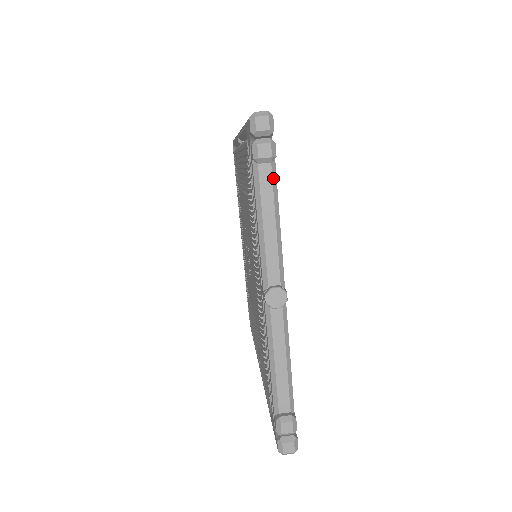
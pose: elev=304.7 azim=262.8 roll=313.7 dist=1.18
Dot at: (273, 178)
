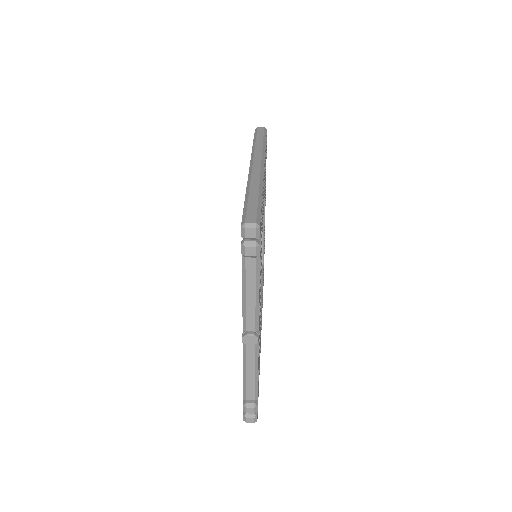
Dot at: (257, 265)
